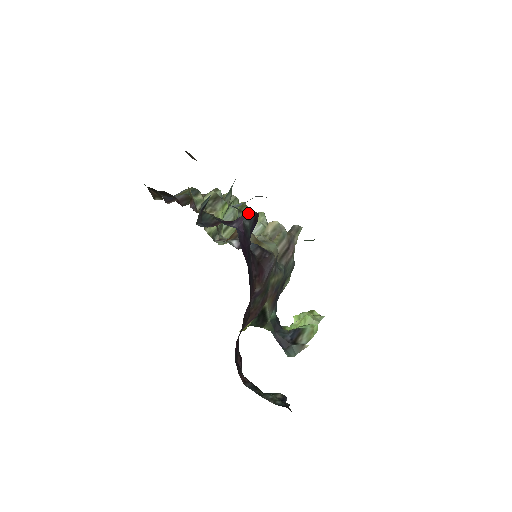
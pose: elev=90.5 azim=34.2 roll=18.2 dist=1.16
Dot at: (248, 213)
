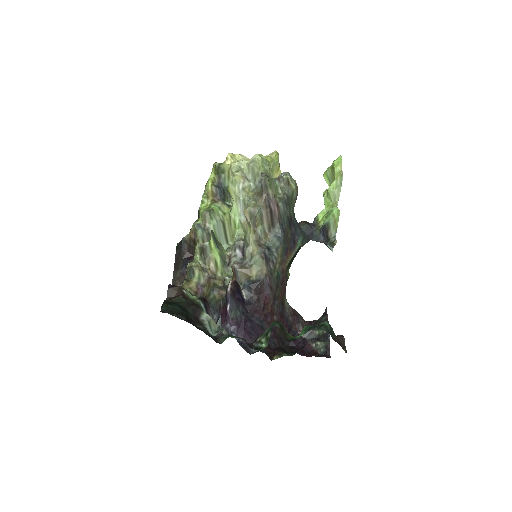
Dot at: (227, 308)
